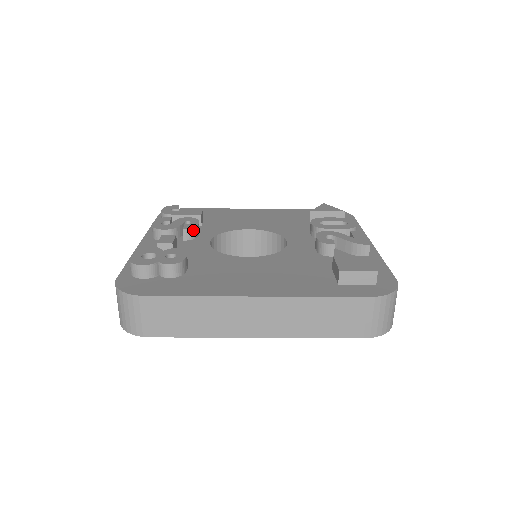
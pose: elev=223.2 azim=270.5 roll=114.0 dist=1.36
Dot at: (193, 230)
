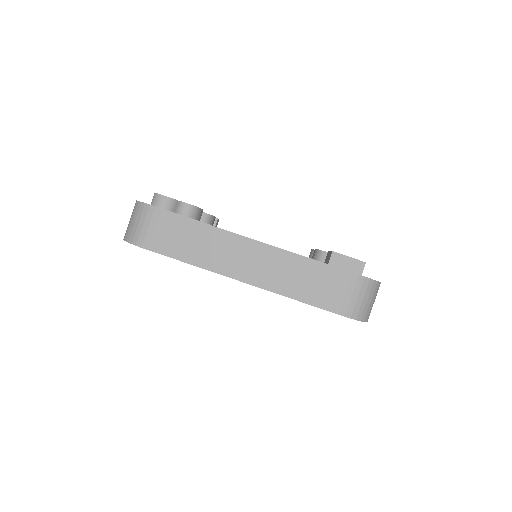
Dot at: (209, 217)
